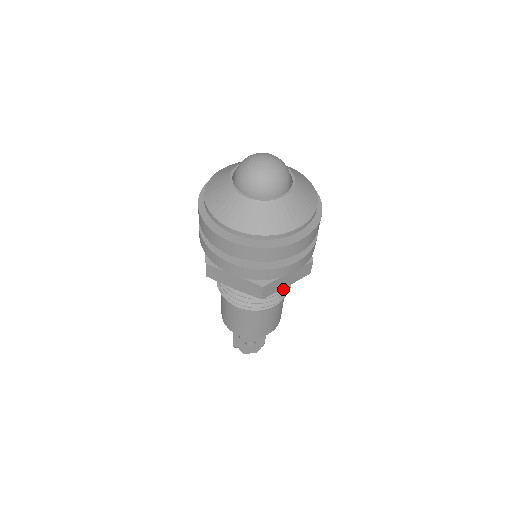
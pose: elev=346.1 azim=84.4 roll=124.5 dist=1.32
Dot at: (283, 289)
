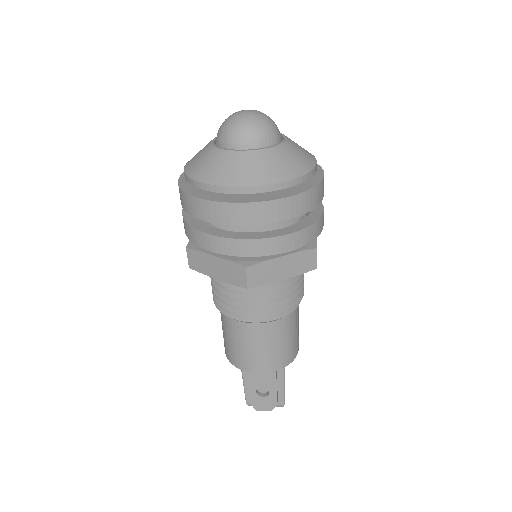
Dot at: (286, 294)
